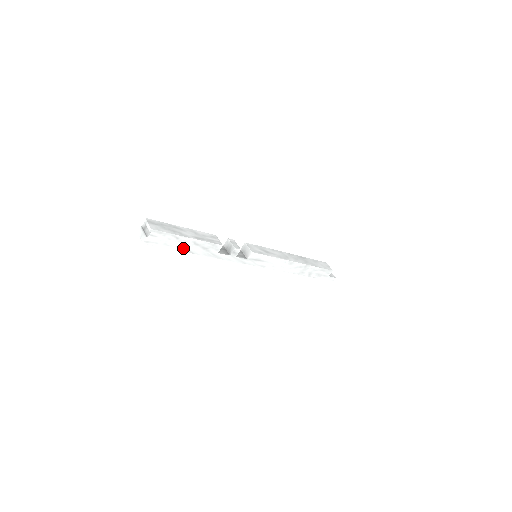
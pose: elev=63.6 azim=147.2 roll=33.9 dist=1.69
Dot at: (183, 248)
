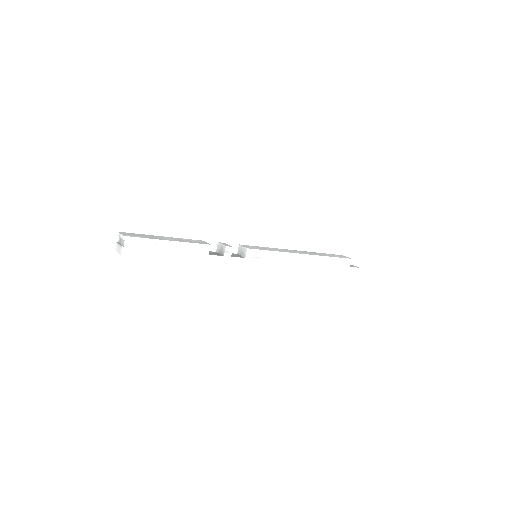
Dot at: (167, 254)
